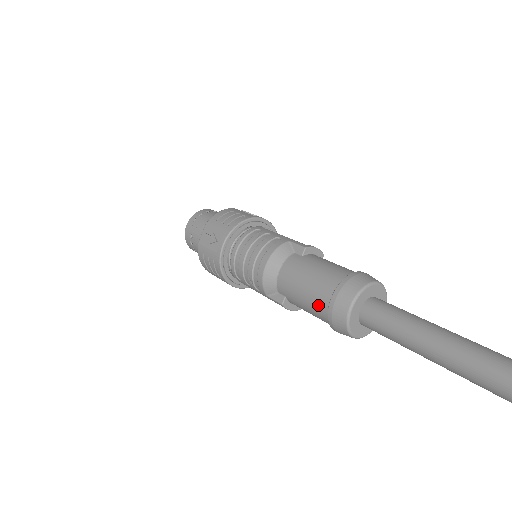
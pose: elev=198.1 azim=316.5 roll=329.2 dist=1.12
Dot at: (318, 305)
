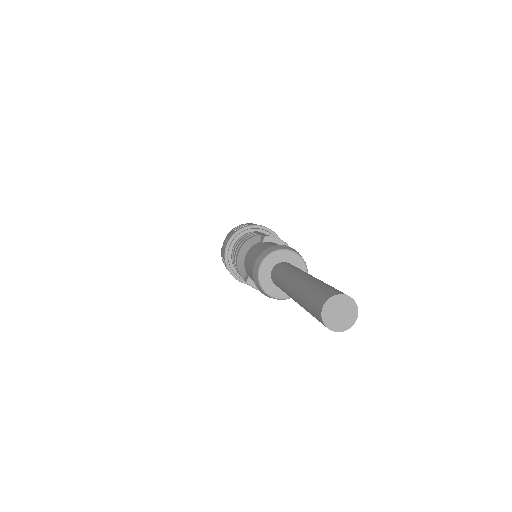
Dot at: occluded
